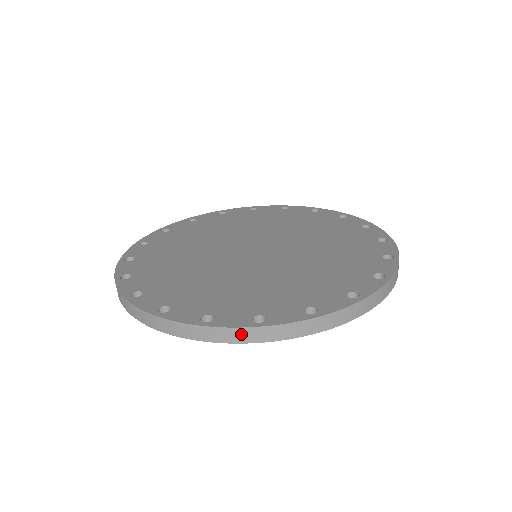
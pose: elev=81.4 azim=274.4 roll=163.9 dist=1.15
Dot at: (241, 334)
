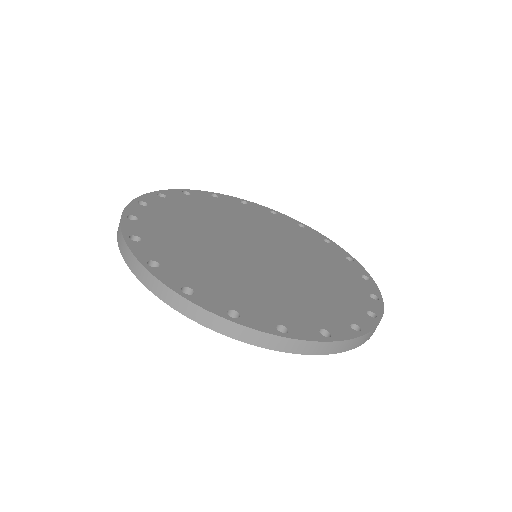
Dot at: (265, 339)
